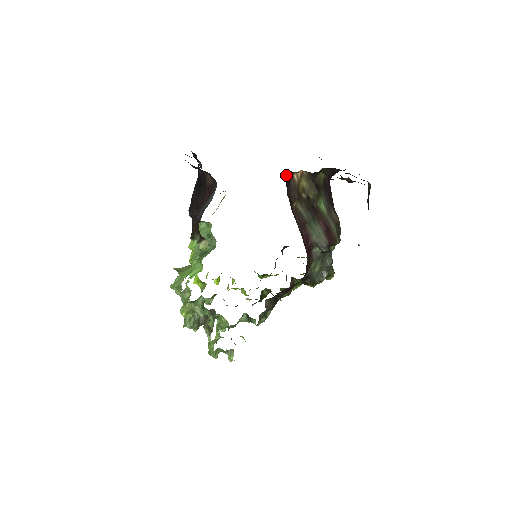
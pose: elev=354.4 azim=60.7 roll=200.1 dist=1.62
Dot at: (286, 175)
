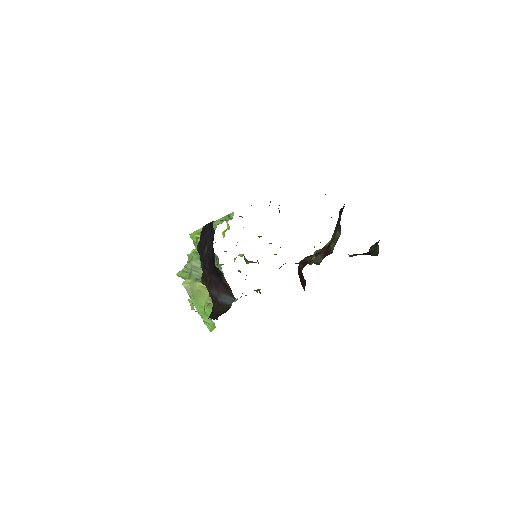
Dot at: occluded
